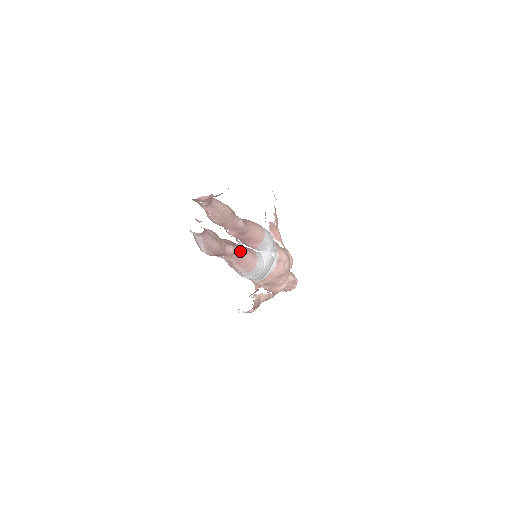
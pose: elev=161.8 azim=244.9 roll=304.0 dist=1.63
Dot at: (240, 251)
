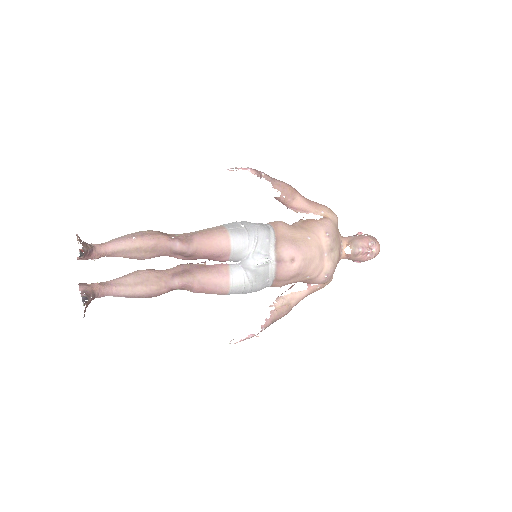
Dot at: (194, 279)
